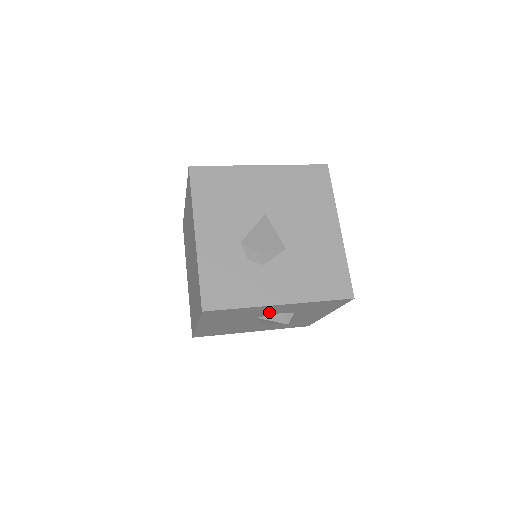
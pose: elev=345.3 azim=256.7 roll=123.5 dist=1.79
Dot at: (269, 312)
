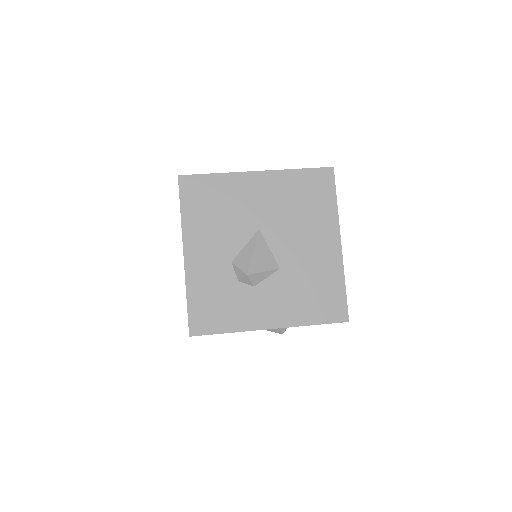
Dot at: occluded
